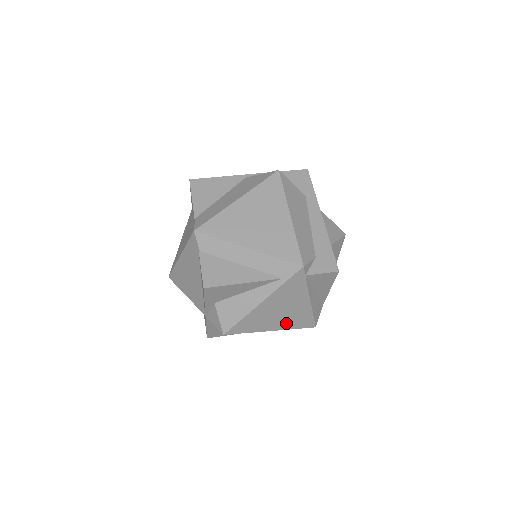
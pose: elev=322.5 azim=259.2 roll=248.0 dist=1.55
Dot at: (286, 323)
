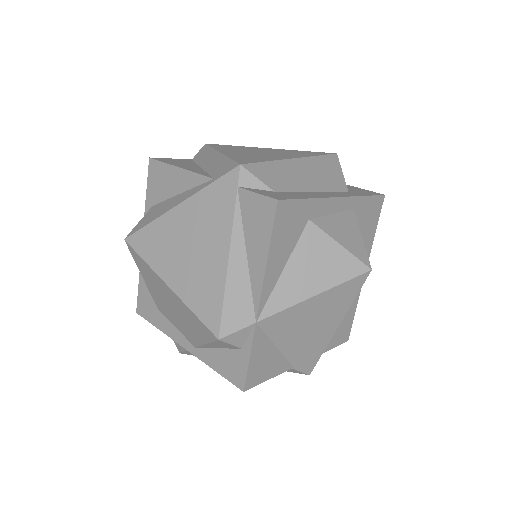
Dot at: (187, 284)
